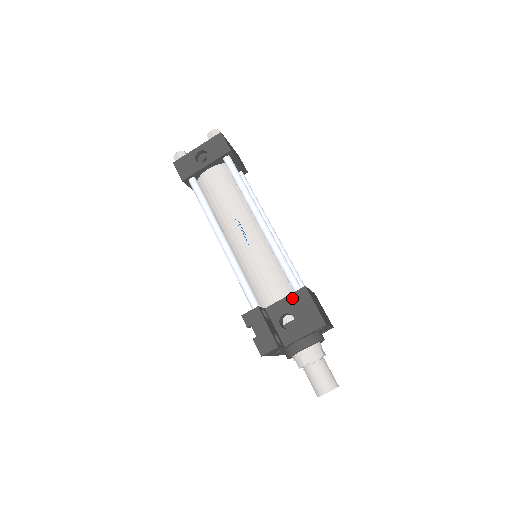
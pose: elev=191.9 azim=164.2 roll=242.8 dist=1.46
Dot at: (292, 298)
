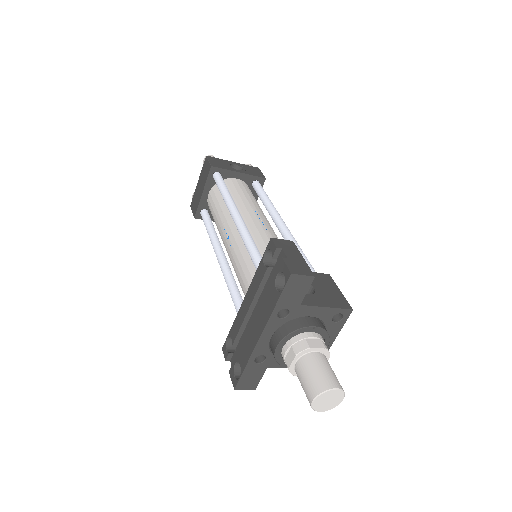
Dot at: occluded
